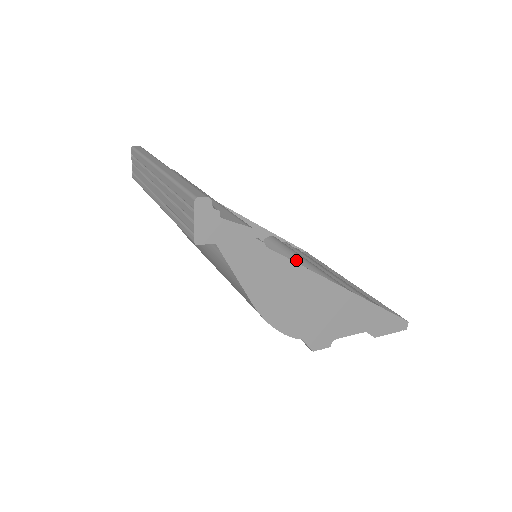
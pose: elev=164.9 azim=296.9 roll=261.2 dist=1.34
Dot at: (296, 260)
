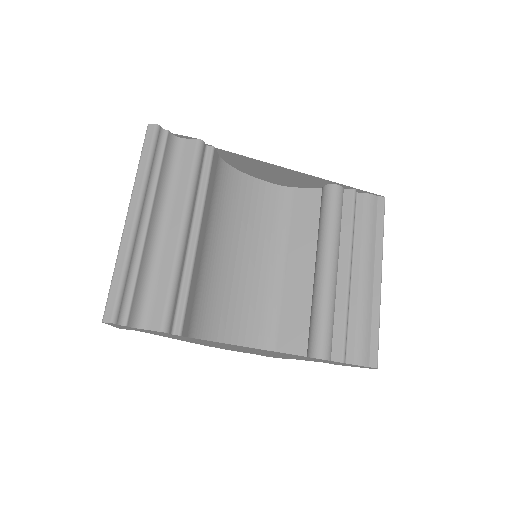
Dot at: (321, 247)
